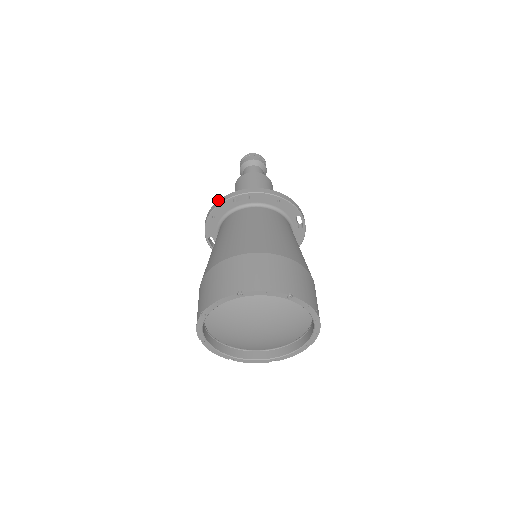
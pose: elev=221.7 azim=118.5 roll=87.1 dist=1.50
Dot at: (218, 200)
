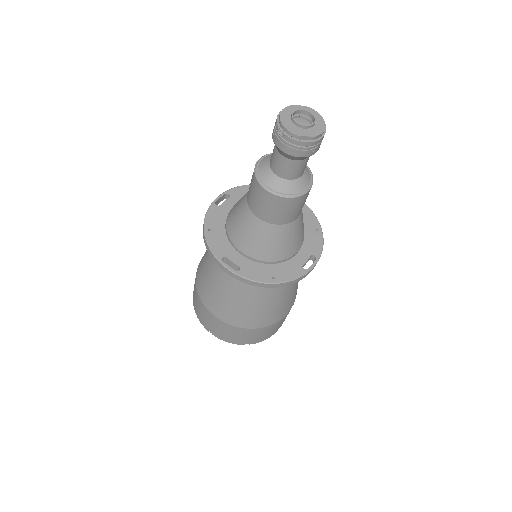
Dot at: (208, 247)
